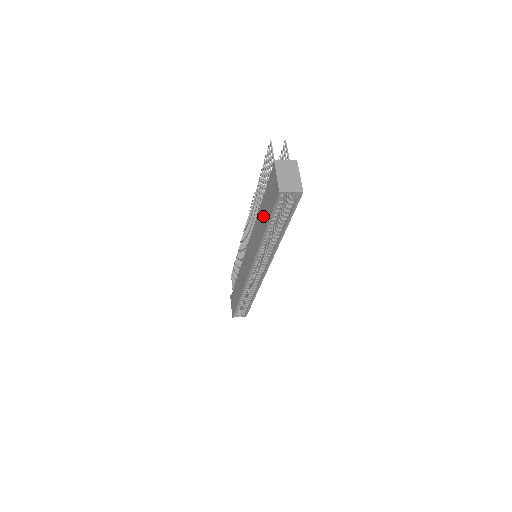
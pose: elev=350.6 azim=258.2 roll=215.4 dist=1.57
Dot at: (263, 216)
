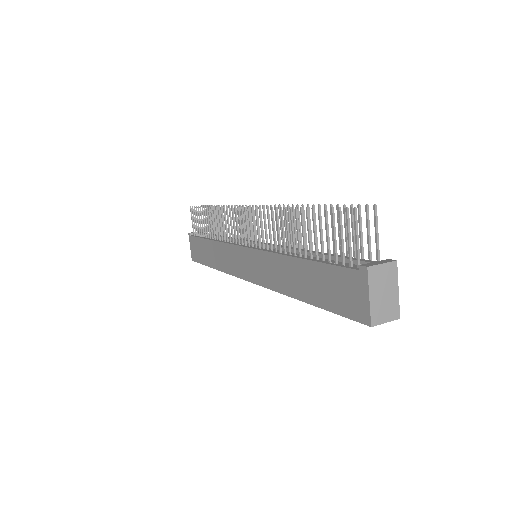
Dot at: (307, 283)
